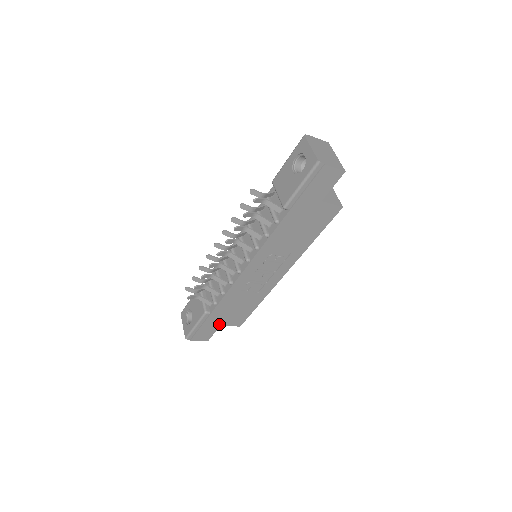
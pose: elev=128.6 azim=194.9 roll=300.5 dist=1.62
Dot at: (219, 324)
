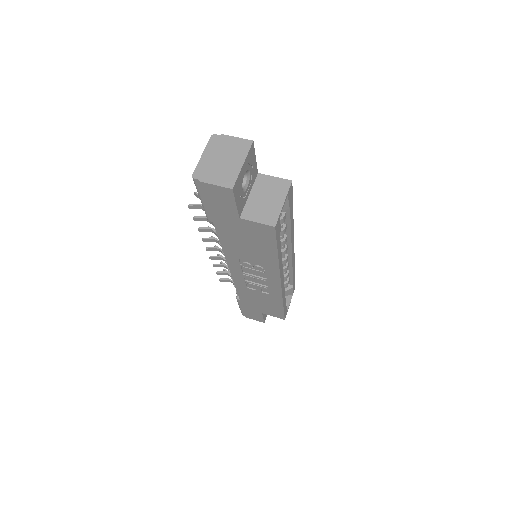
Dot at: (259, 311)
